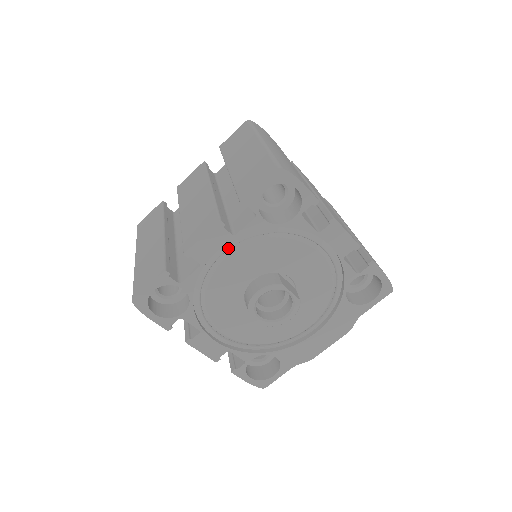
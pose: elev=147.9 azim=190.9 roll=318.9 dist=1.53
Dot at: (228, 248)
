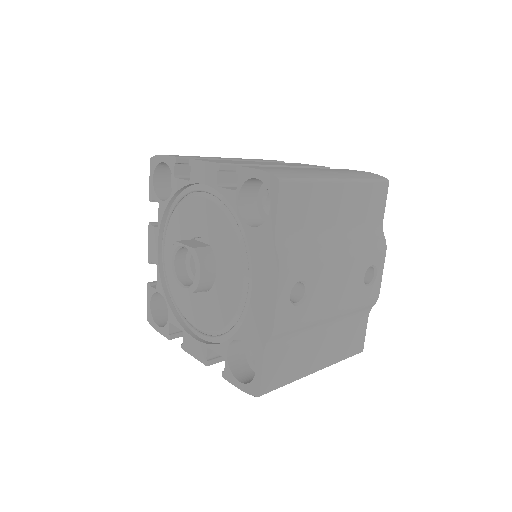
Dot at: (162, 241)
